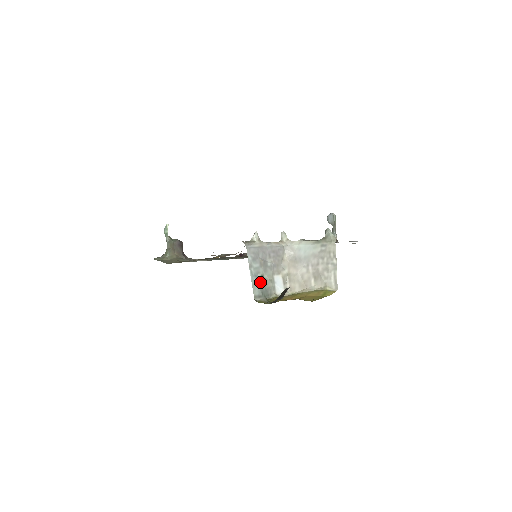
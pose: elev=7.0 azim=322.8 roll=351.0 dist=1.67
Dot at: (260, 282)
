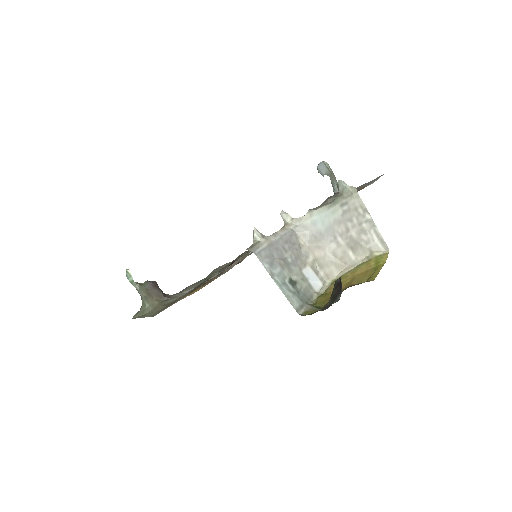
Dot at: (292, 288)
